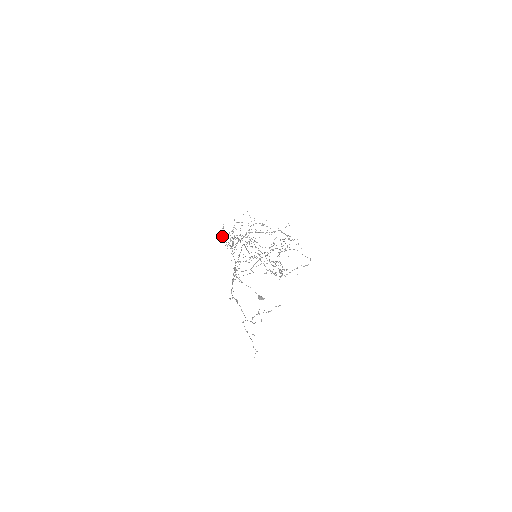
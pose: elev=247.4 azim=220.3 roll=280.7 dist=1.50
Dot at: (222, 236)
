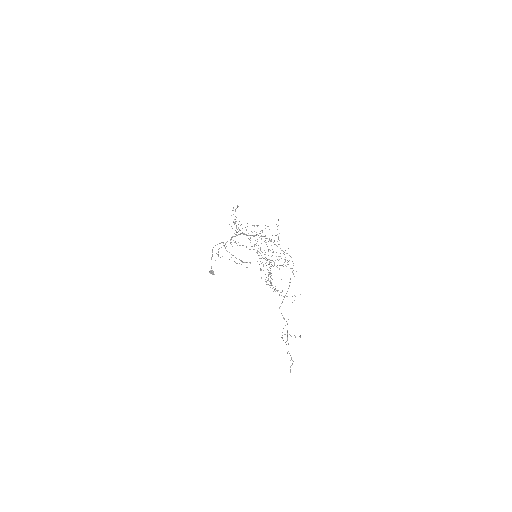
Dot at: occluded
